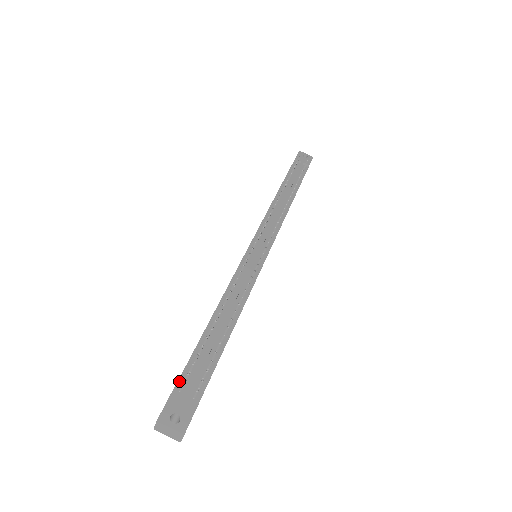
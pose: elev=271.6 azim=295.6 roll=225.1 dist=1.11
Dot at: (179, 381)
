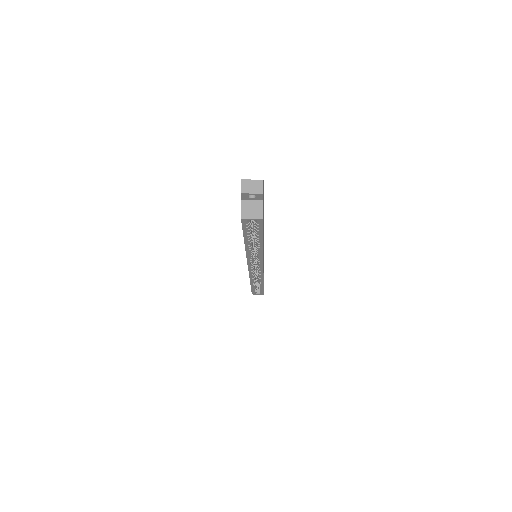
Dot at: occluded
